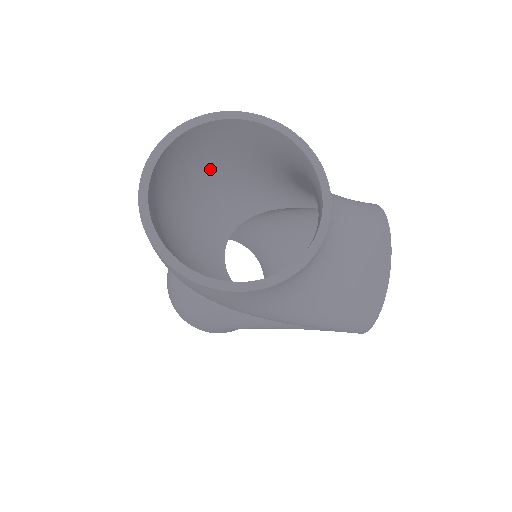
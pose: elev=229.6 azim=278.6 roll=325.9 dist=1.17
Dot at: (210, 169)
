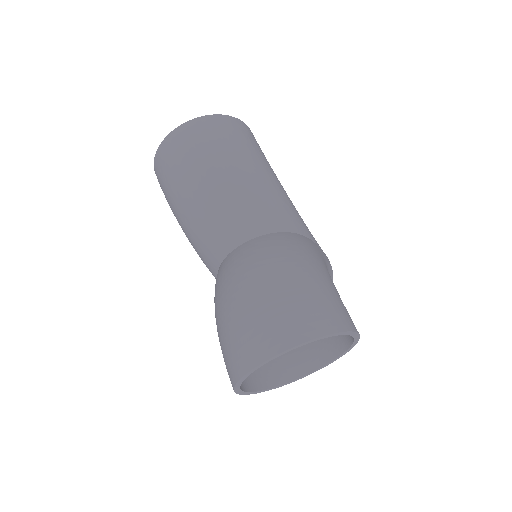
Dot at: occluded
